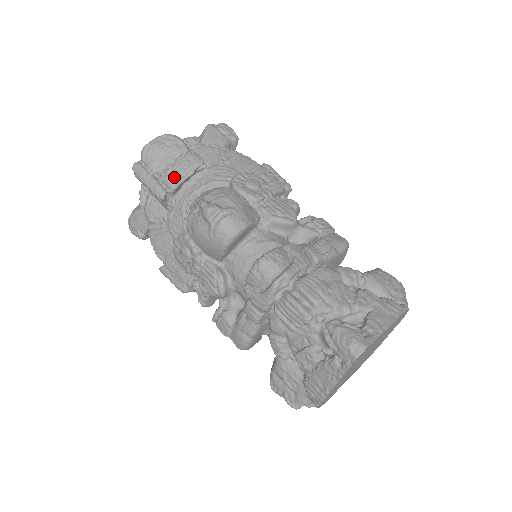
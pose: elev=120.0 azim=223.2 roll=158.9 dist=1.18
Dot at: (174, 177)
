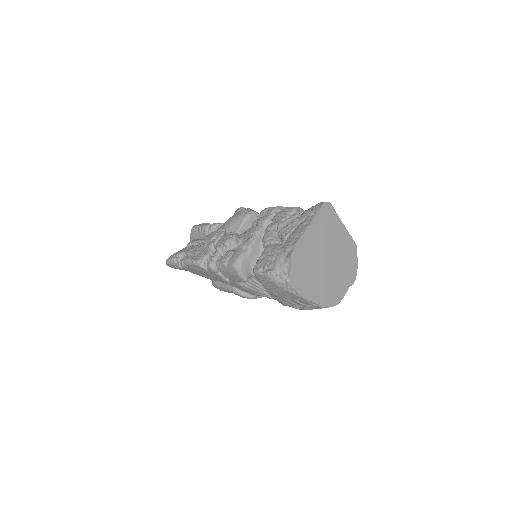
Dot at: (219, 223)
